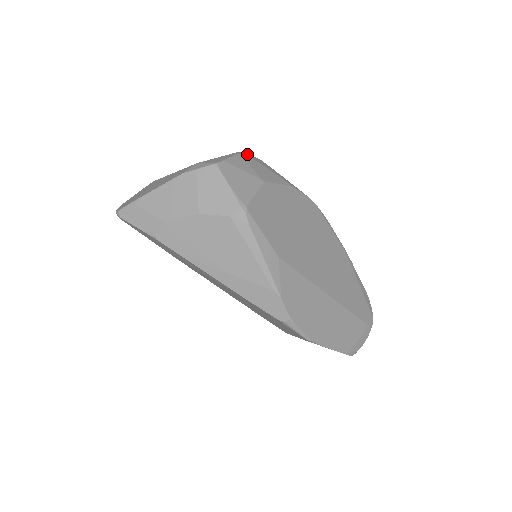
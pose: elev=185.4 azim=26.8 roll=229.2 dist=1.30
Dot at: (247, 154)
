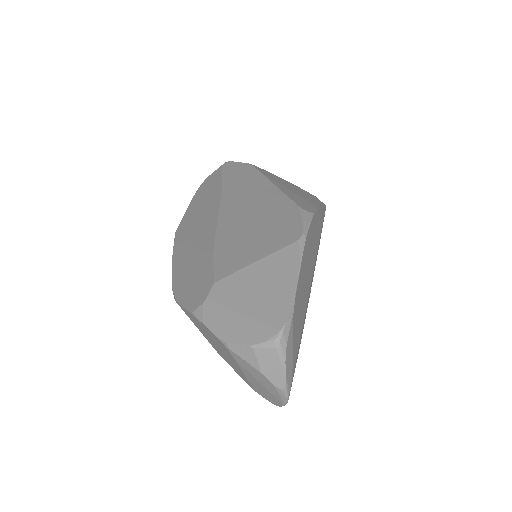
Dot at: occluded
